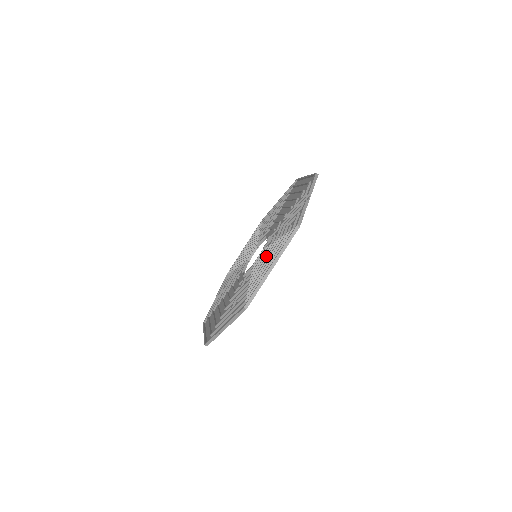
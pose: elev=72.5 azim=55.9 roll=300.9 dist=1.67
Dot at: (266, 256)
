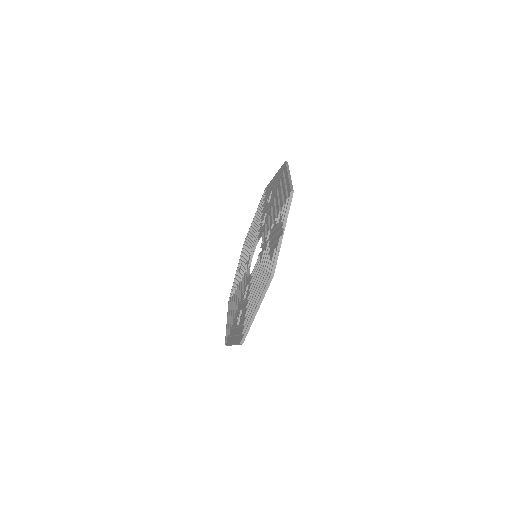
Dot at: (256, 283)
